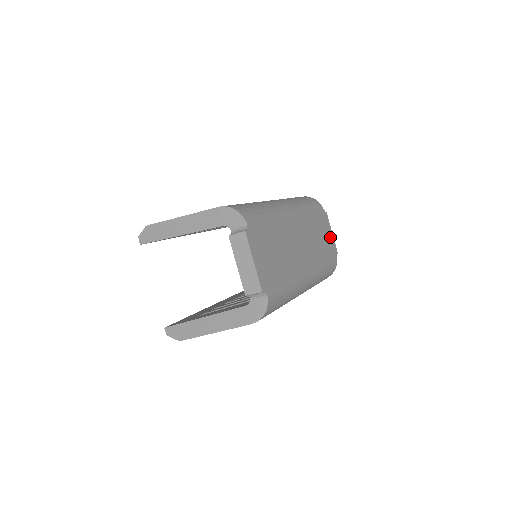
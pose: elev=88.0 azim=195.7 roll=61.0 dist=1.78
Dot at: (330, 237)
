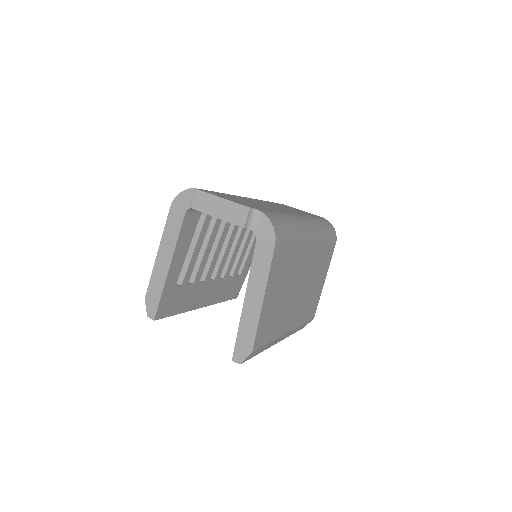
Dot at: occluded
